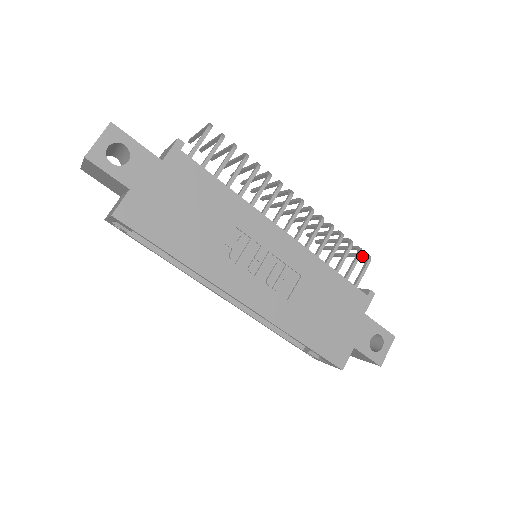
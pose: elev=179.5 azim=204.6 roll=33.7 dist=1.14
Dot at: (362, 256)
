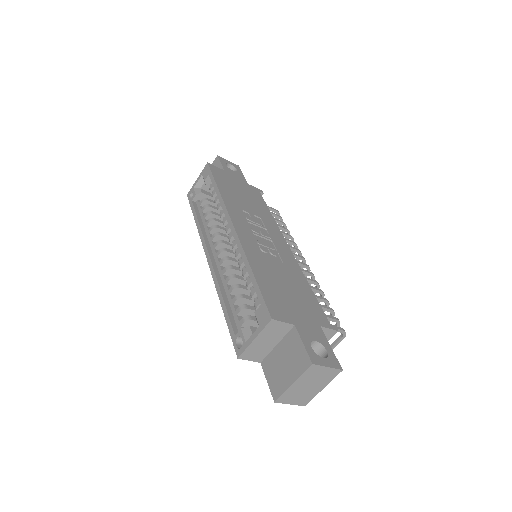
Dot at: (337, 339)
